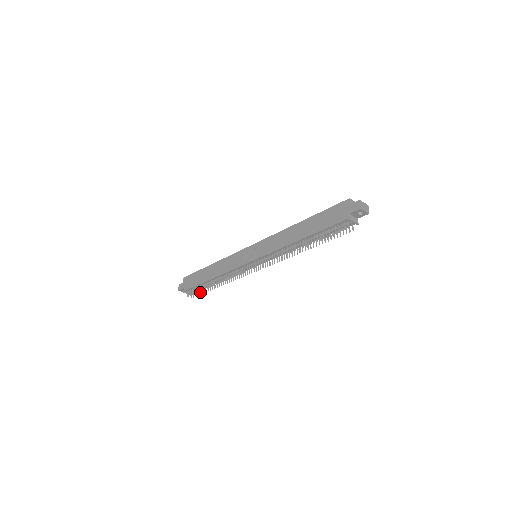
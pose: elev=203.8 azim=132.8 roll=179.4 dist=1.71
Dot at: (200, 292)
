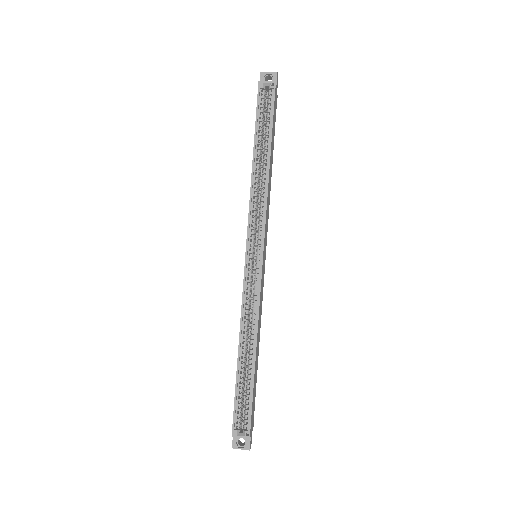
Dot at: occluded
